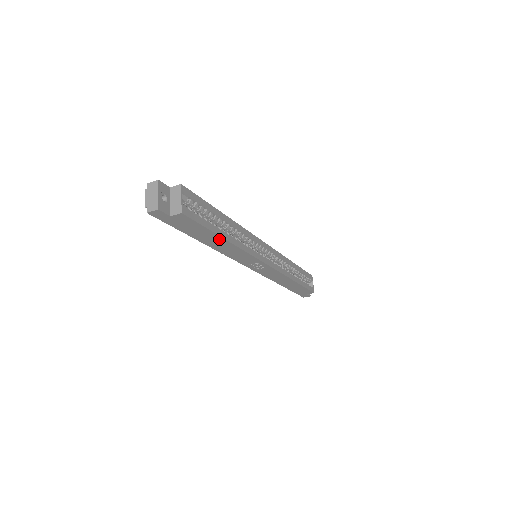
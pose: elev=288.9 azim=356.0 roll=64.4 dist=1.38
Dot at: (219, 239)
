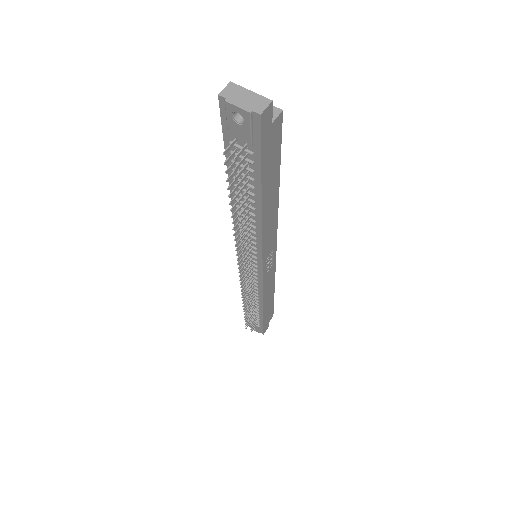
Dot at: (275, 189)
